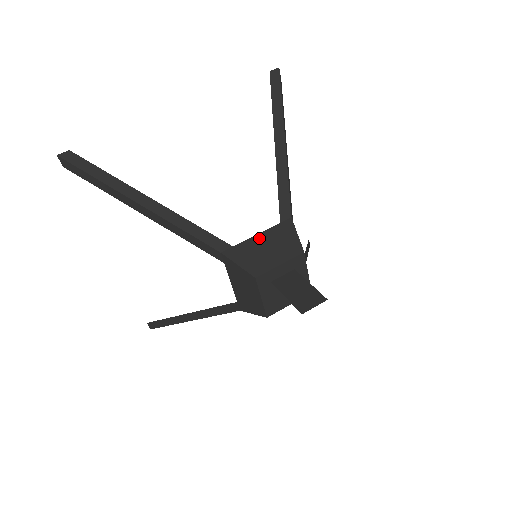
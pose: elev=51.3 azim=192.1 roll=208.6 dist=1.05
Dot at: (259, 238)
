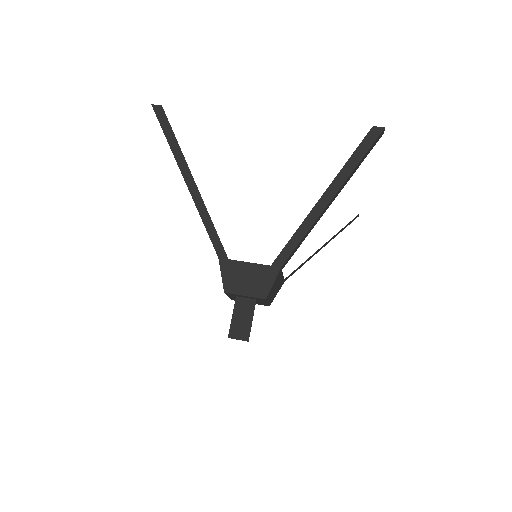
Dot at: (248, 266)
